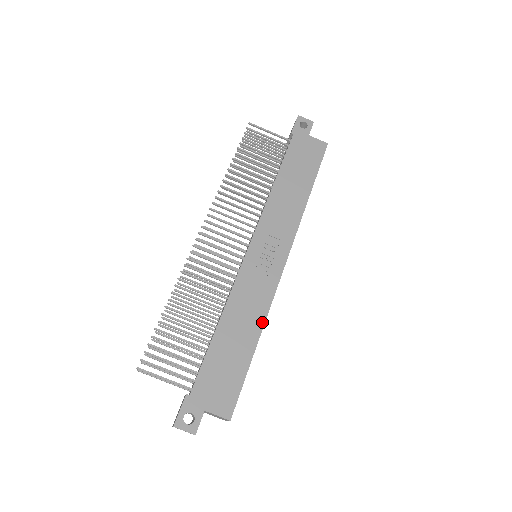
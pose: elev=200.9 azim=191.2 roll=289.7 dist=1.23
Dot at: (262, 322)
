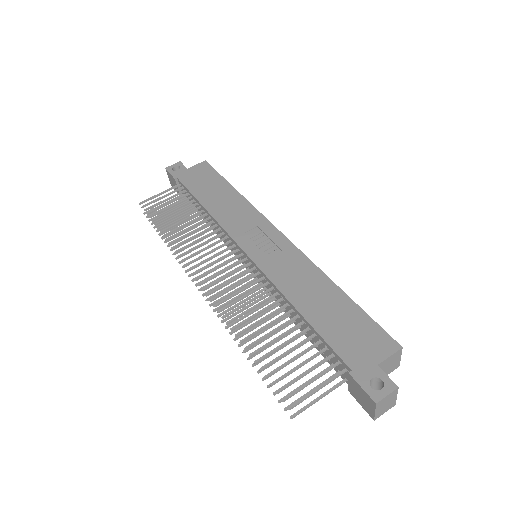
Dot at: (321, 274)
